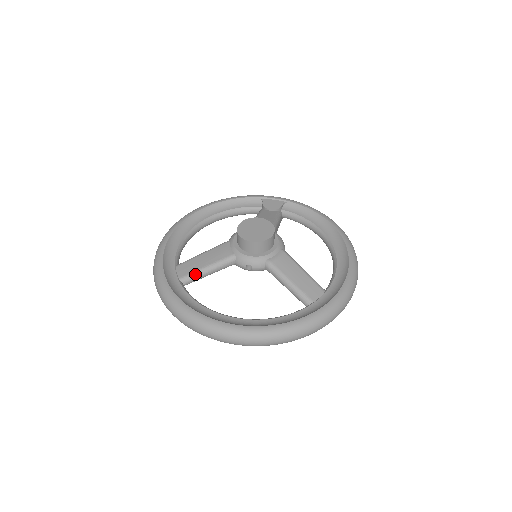
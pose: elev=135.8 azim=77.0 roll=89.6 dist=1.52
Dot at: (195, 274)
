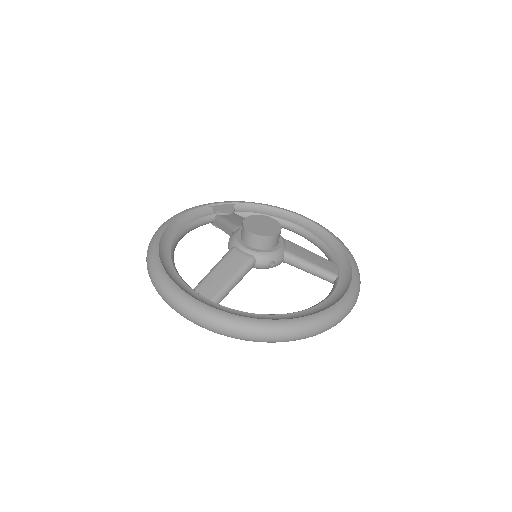
Dot at: (225, 289)
